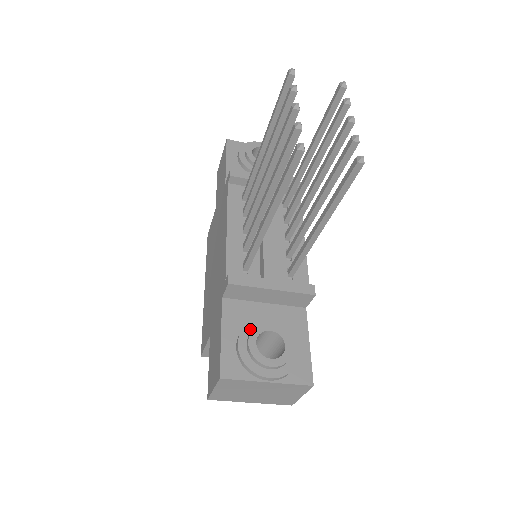
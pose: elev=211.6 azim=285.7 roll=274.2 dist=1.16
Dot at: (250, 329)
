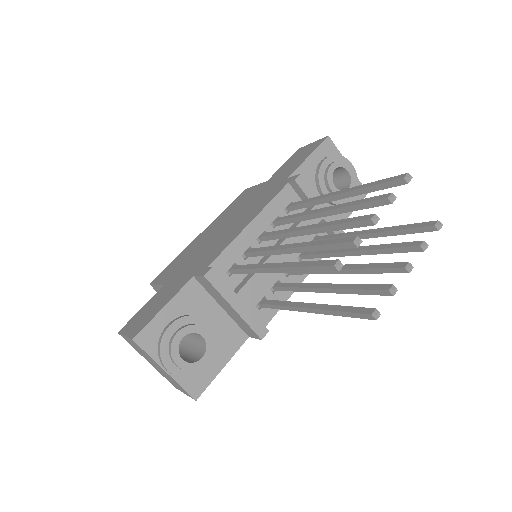
Dot at: (190, 321)
